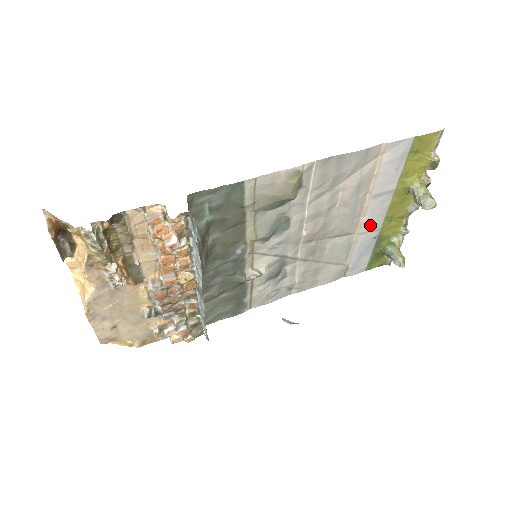
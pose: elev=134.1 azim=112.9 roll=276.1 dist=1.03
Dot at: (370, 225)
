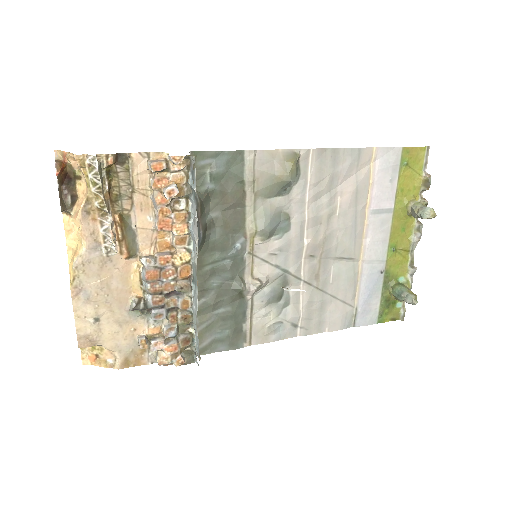
Dot at: (374, 252)
